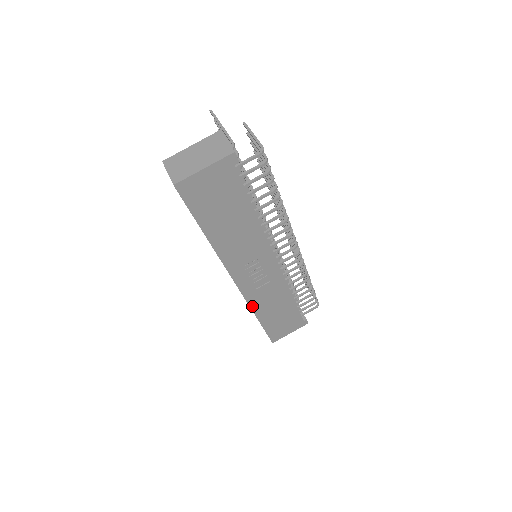
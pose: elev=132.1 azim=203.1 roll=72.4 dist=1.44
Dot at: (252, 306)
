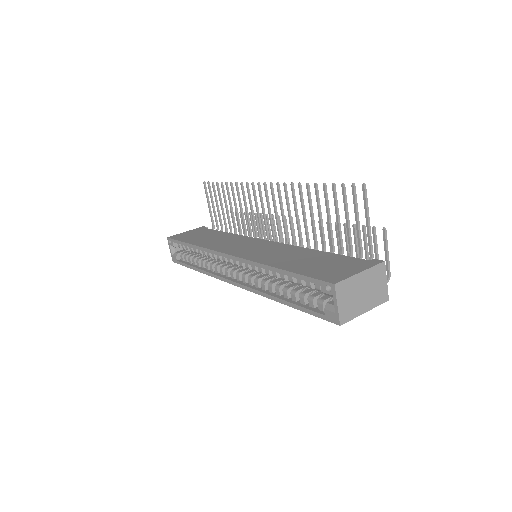
Dot at: (211, 275)
